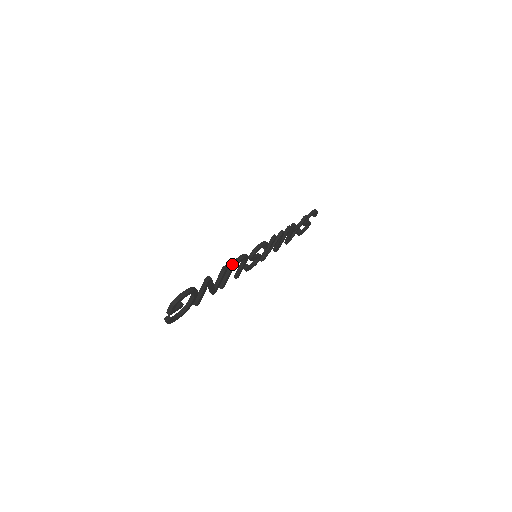
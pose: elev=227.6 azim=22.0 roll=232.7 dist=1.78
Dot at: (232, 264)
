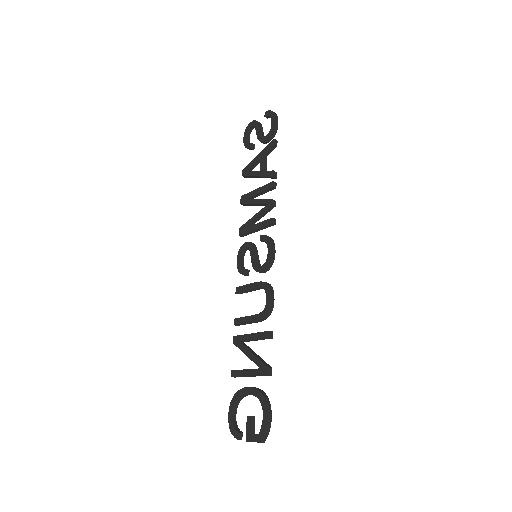
Dot at: (266, 316)
